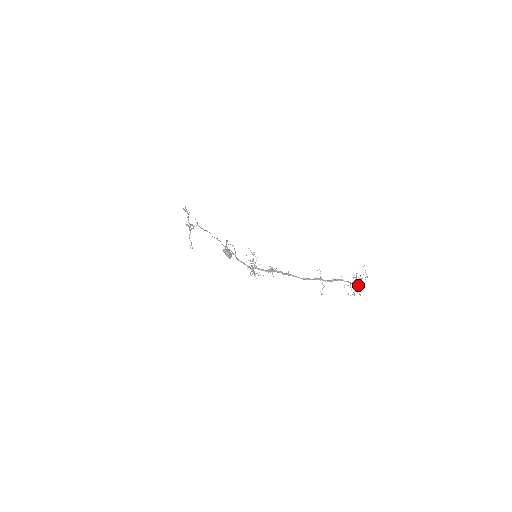
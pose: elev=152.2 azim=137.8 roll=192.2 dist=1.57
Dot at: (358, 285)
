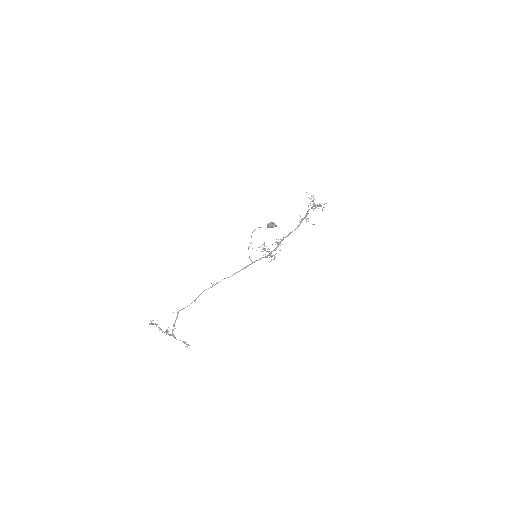
Dot at: occluded
